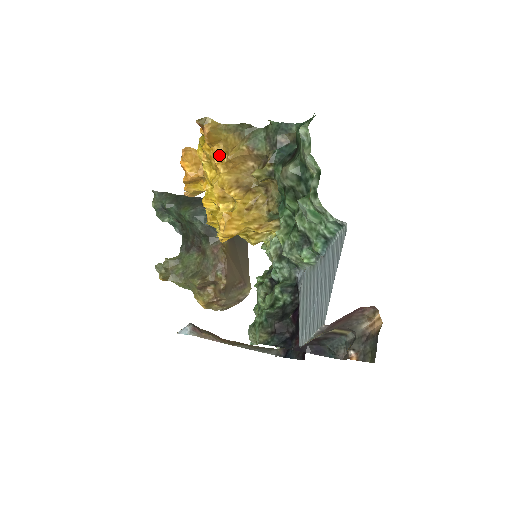
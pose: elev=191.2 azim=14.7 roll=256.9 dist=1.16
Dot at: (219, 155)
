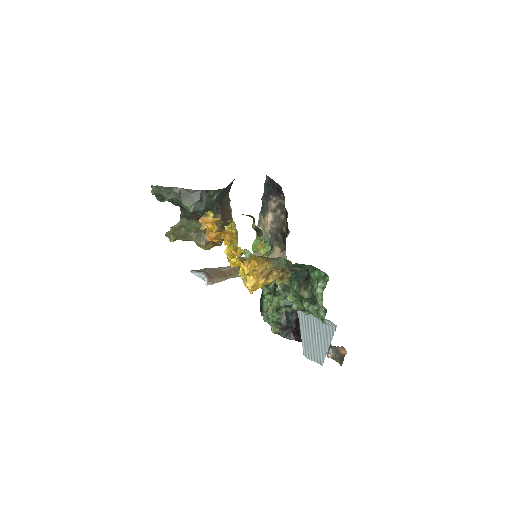
Dot at: occluded
